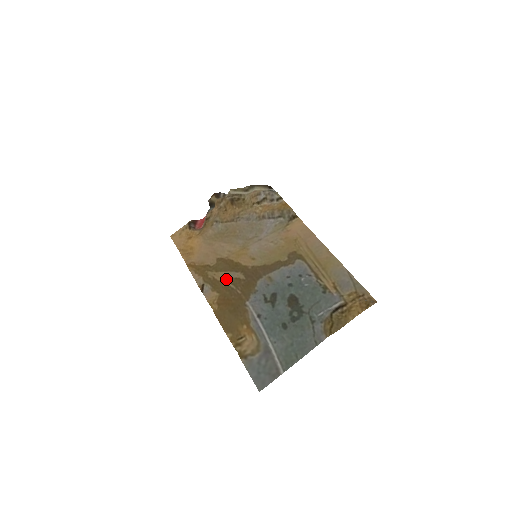
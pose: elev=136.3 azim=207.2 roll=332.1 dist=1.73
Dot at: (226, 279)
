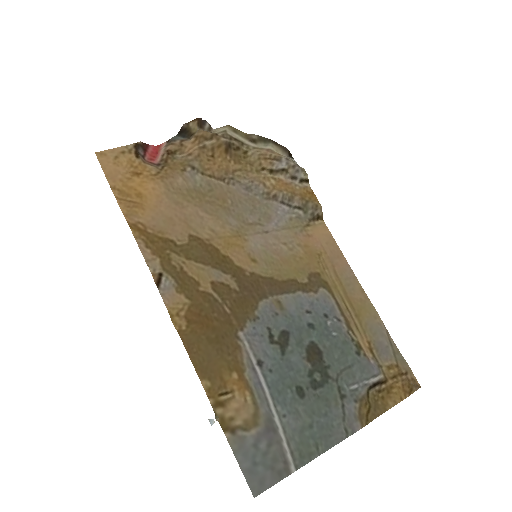
Dot at: (205, 279)
